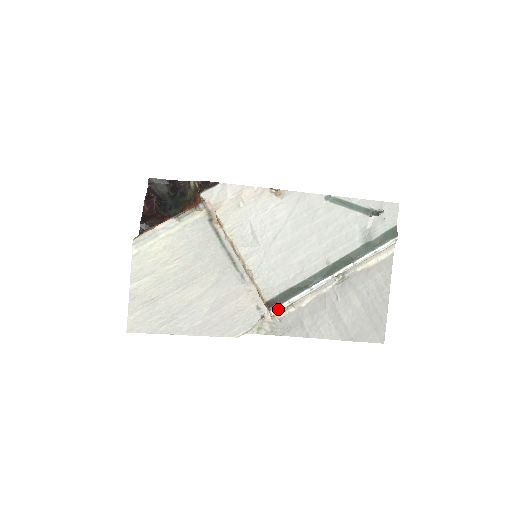
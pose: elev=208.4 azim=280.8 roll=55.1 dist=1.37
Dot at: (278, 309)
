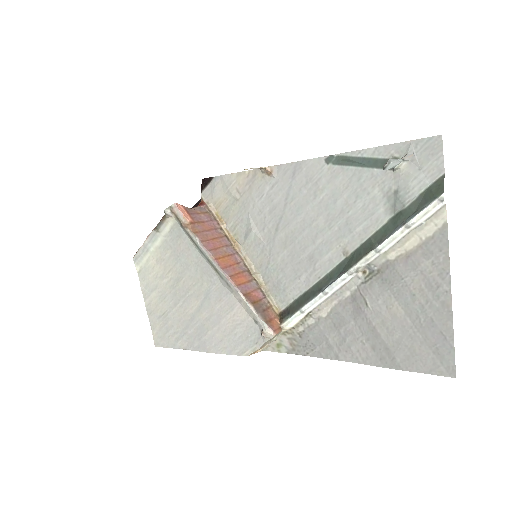
Dot at: (291, 321)
